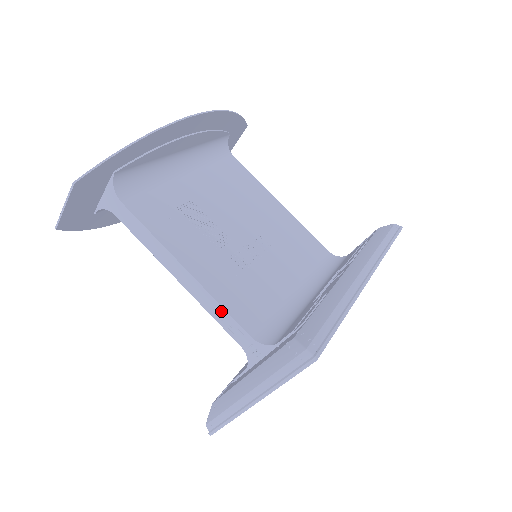
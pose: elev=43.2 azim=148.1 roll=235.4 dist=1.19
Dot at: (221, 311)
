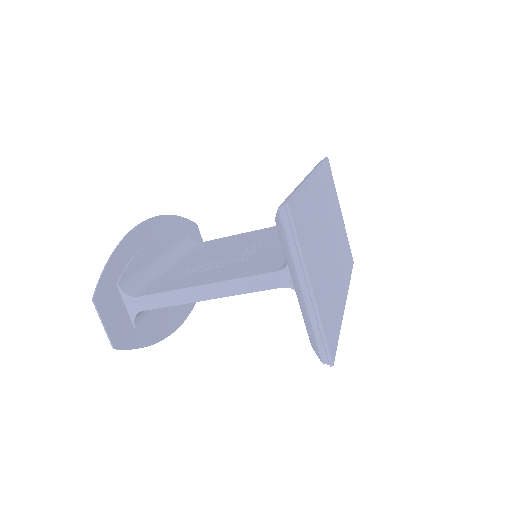
Dot at: (246, 281)
